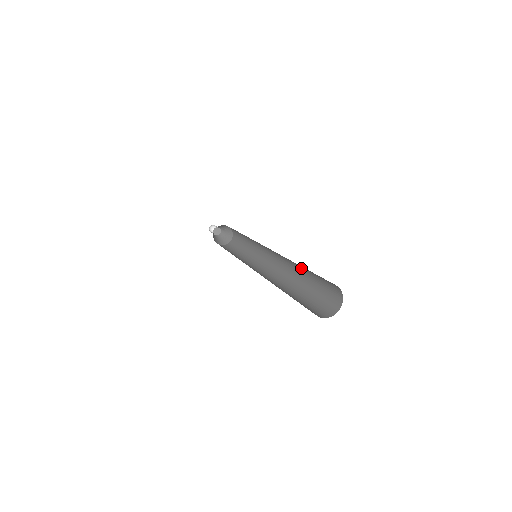
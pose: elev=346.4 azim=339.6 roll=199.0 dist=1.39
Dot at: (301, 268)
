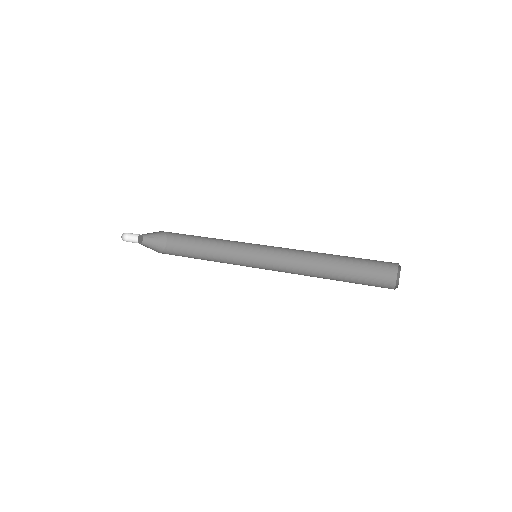
Dot at: (333, 259)
